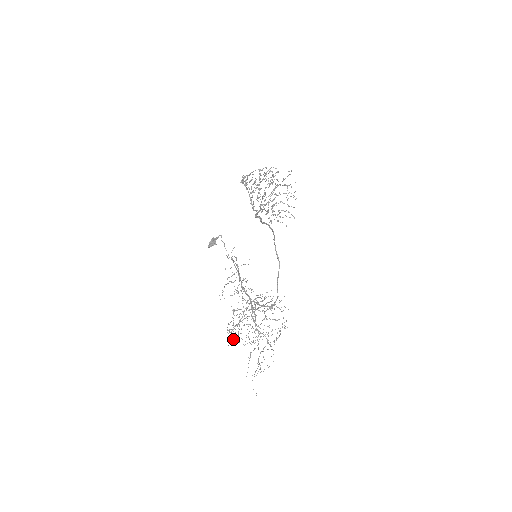
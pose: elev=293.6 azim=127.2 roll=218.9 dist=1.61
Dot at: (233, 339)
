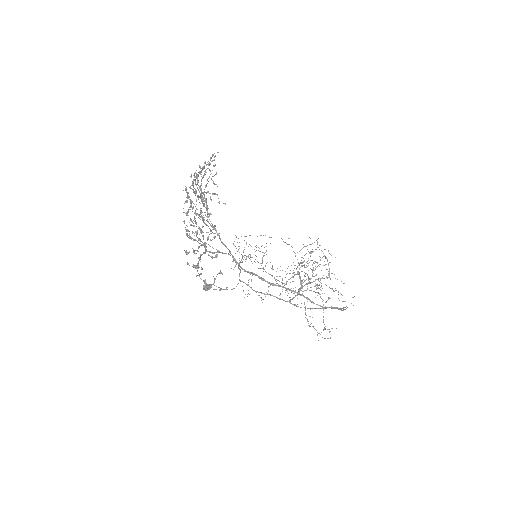
Dot at: occluded
